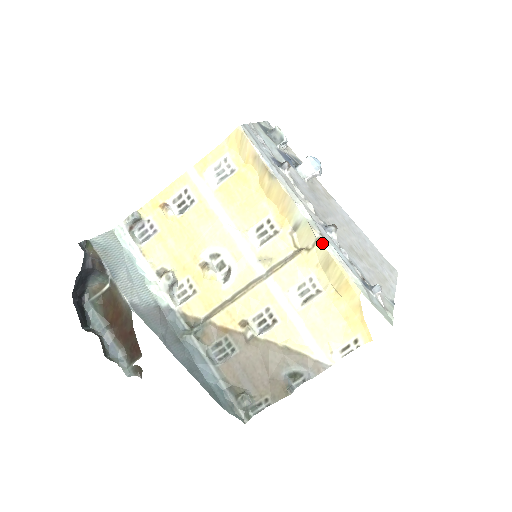
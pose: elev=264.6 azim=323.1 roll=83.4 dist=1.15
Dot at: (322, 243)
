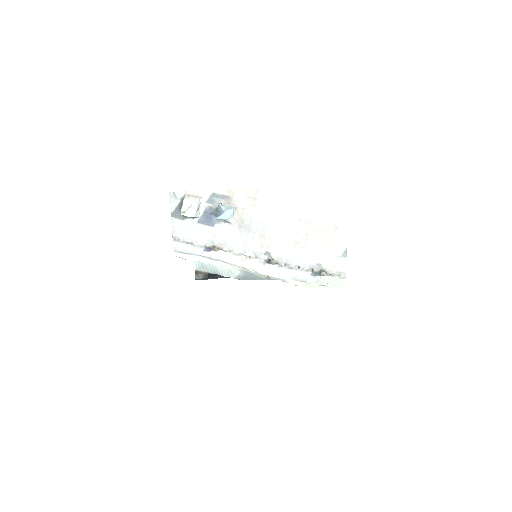
Dot at: occluded
